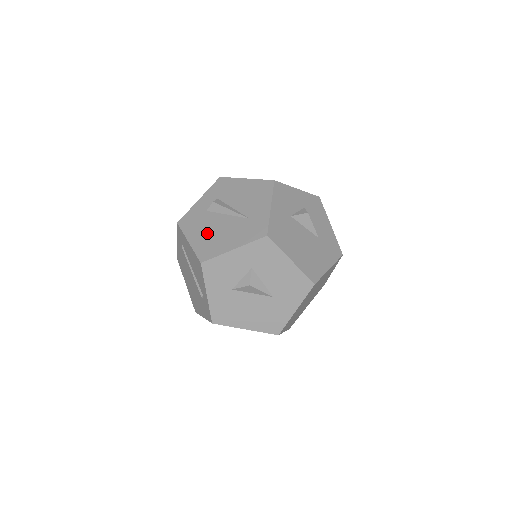
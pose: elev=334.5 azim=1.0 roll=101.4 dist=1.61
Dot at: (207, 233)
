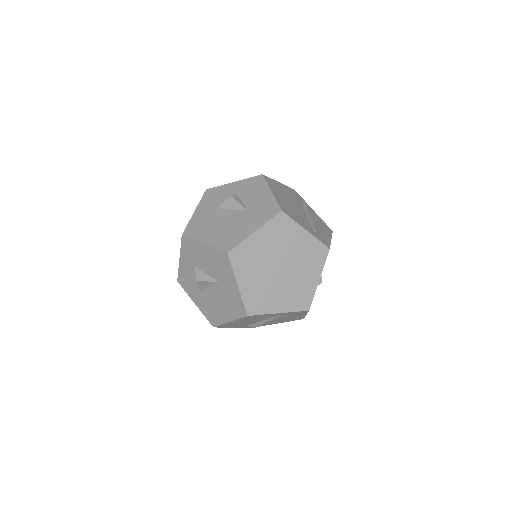
Dot at: occluded
